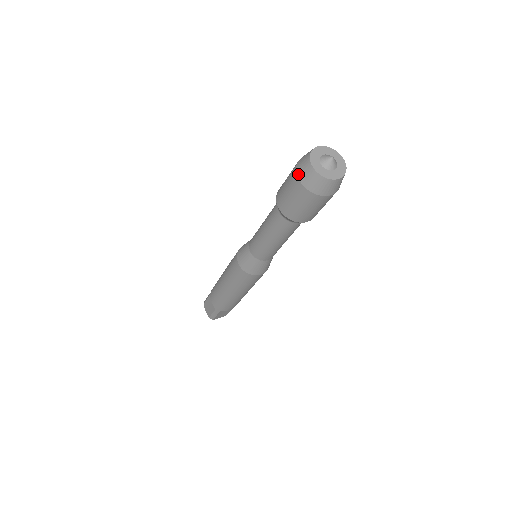
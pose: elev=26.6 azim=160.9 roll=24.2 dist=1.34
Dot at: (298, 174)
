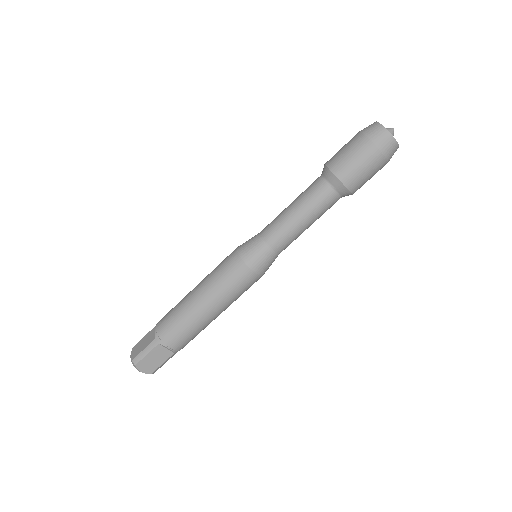
Dot at: (362, 130)
